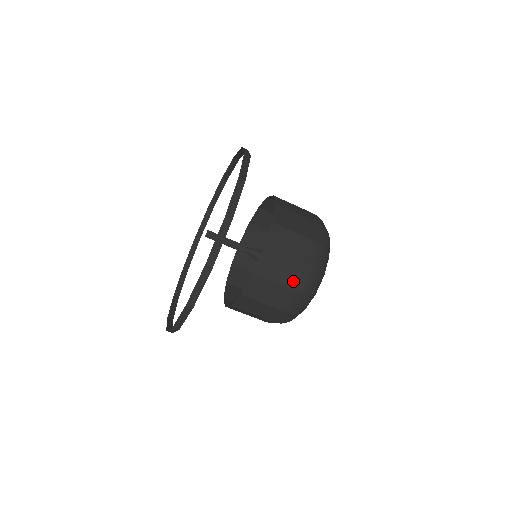
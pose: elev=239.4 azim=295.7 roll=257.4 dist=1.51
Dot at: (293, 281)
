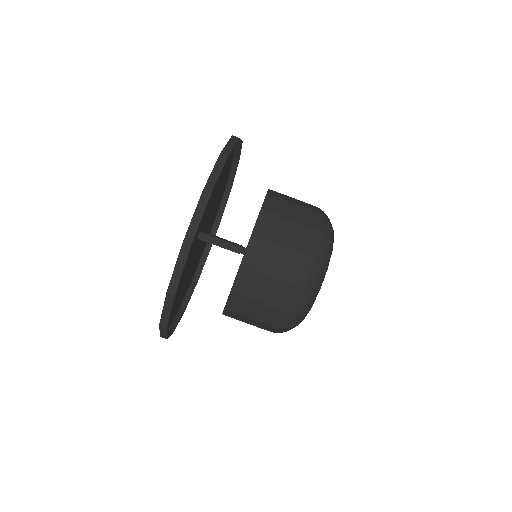
Dot at: (277, 300)
